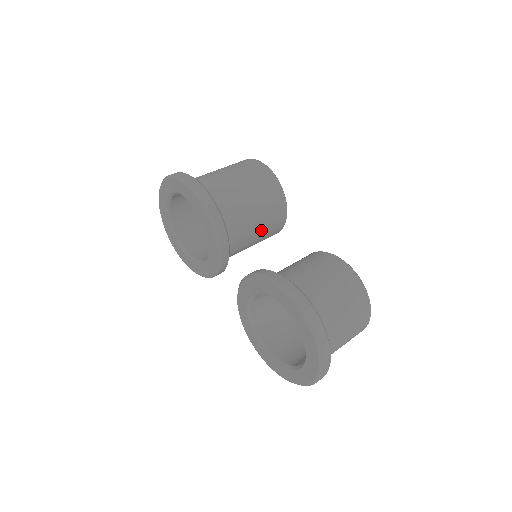
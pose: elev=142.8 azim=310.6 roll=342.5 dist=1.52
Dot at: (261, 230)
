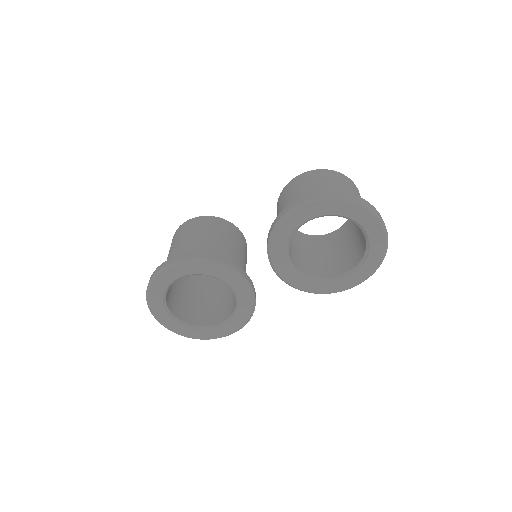
Dot at: (237, 247)
